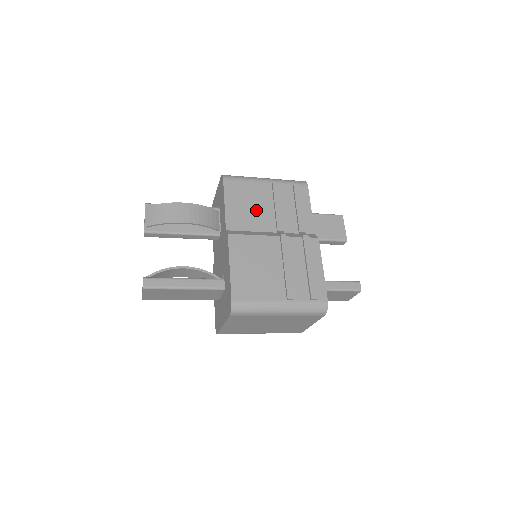
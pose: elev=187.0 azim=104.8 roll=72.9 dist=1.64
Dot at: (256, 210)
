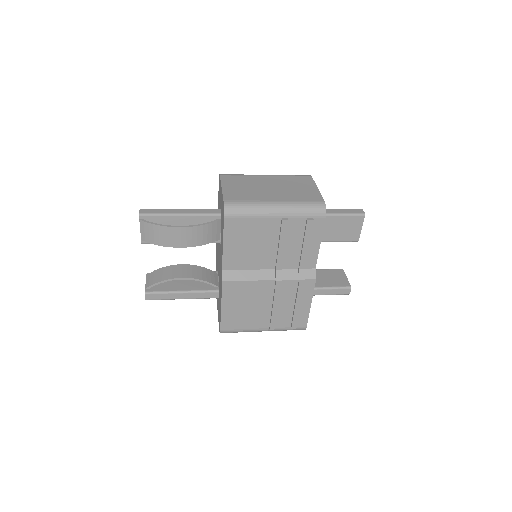
Dot at: (257, 249)
